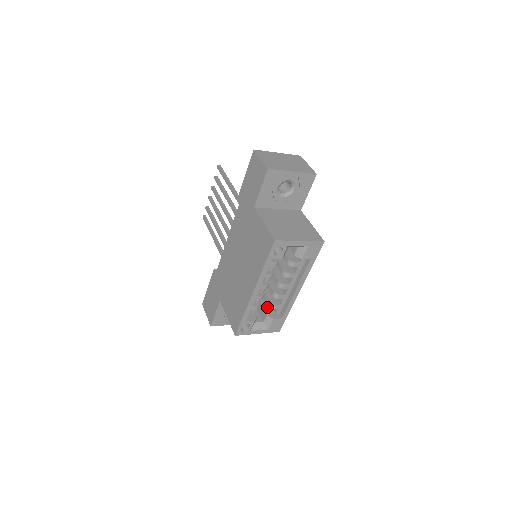
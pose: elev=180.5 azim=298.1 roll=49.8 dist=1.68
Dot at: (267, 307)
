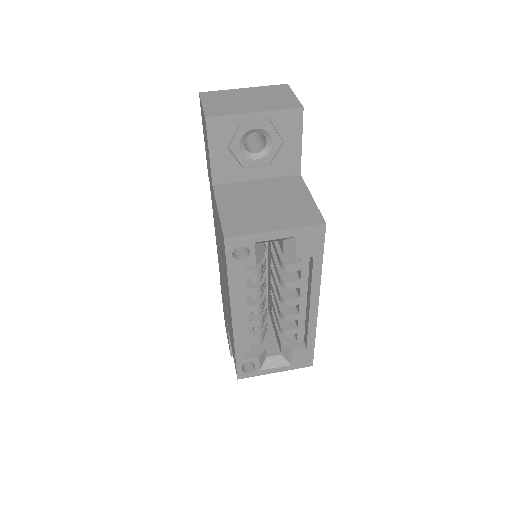
Dot at: occluded
